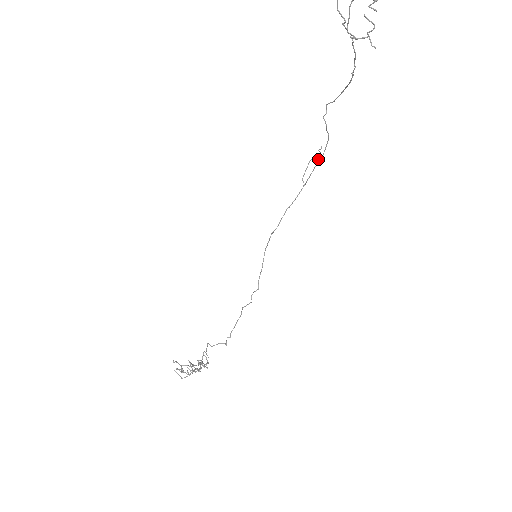
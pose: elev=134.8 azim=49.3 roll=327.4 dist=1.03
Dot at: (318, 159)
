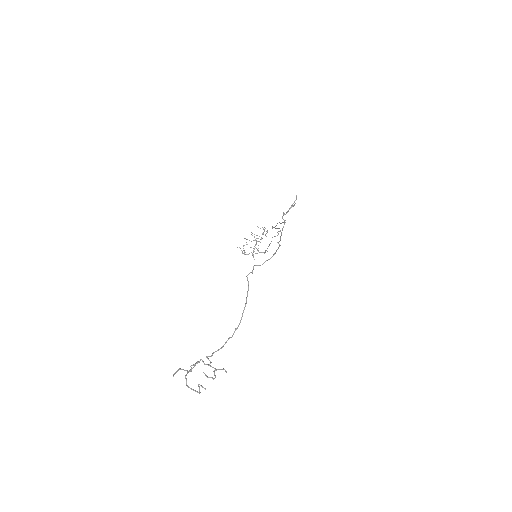
Dot at: (278, 242)
